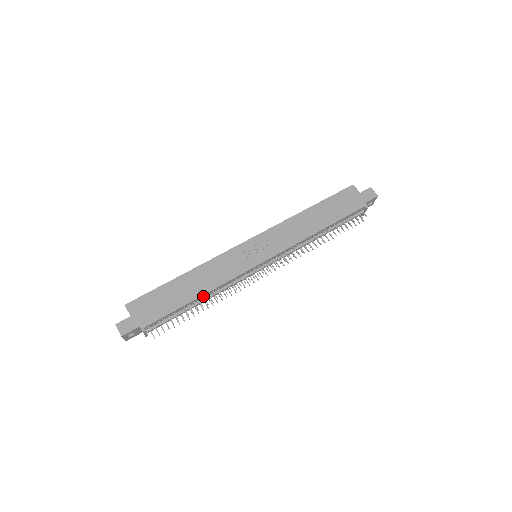
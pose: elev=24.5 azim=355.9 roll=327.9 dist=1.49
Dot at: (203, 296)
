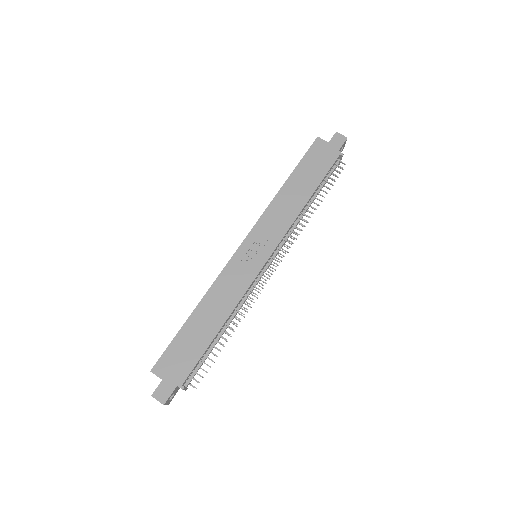
Dot at: (224, 323)
